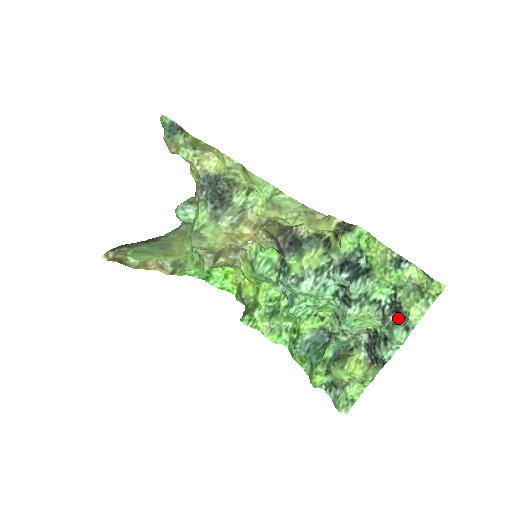
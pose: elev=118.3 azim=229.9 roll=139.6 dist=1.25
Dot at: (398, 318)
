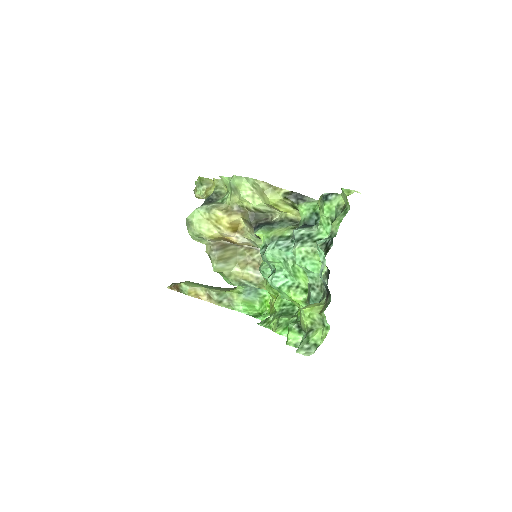
Dot at: occluded
